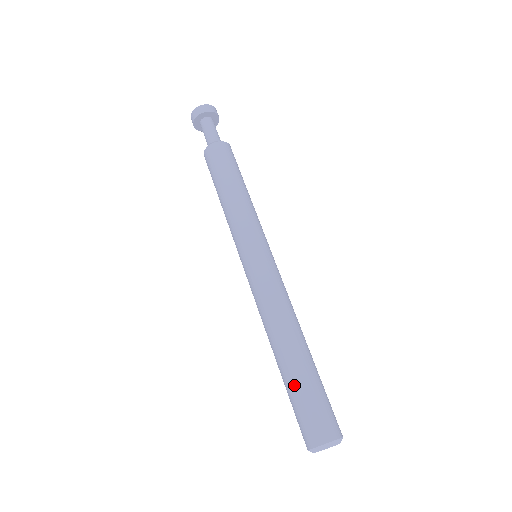
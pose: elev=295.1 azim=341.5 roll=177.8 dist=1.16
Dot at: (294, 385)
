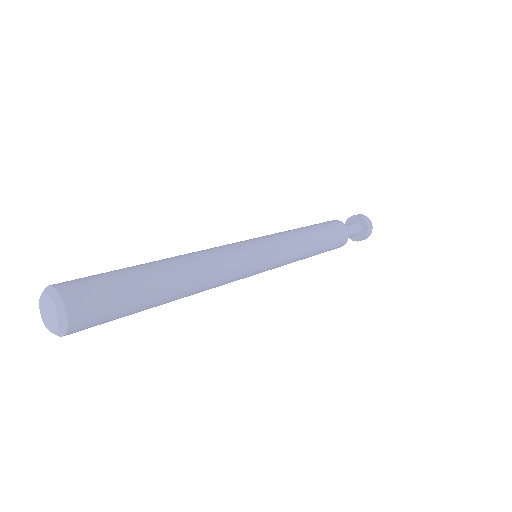
Dot at: (126, 268)
